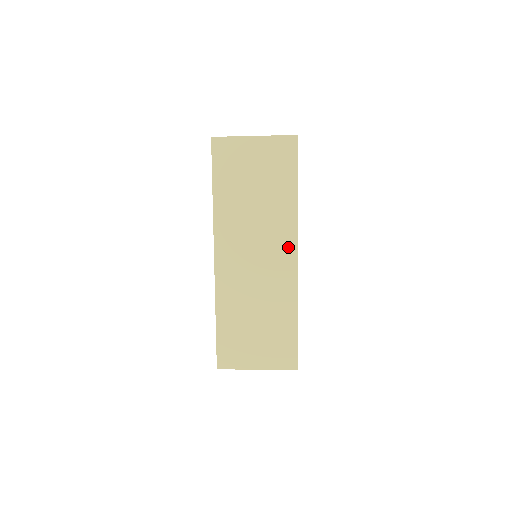
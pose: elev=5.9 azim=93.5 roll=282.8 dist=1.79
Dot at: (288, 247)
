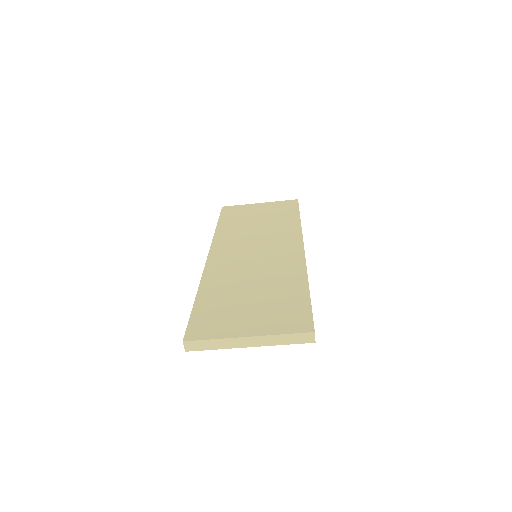
Dot at: (292, 244)
